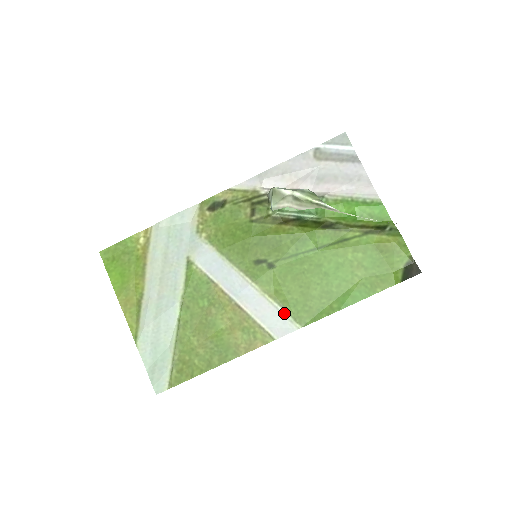
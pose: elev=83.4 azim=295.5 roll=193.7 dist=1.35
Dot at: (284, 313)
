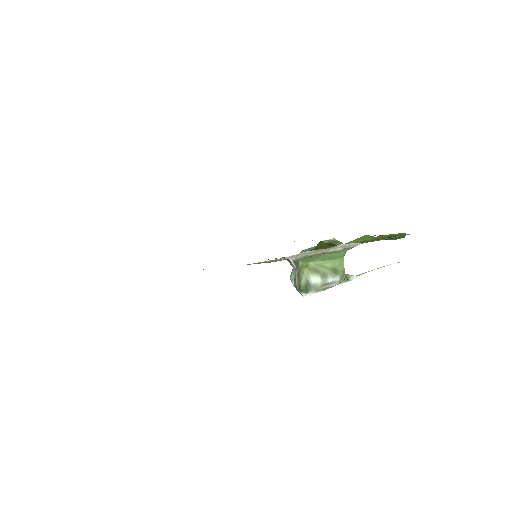
Dot at: occluded
